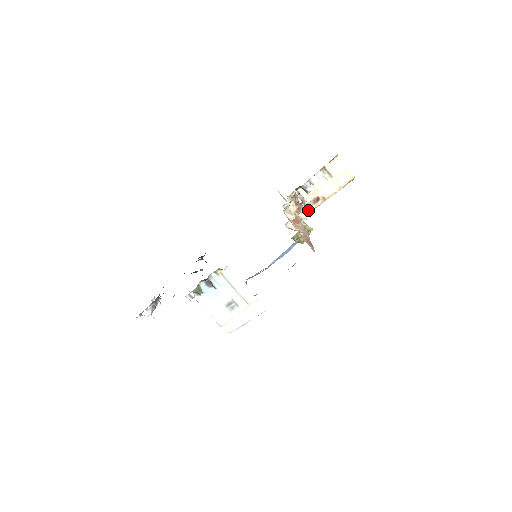
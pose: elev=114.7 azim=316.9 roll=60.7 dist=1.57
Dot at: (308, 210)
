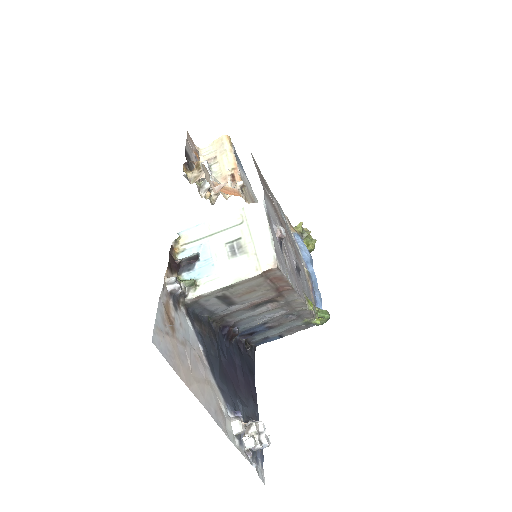
Dot at: occluded
